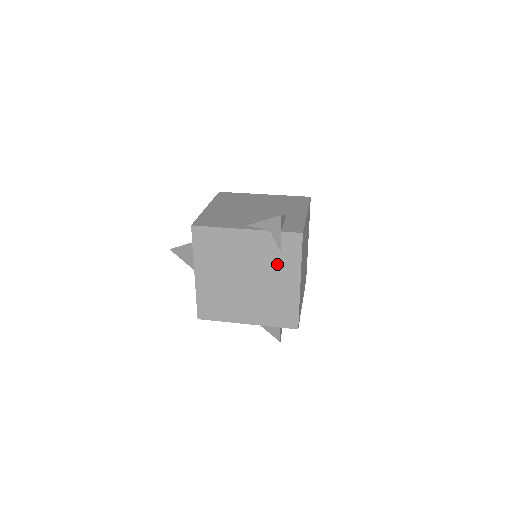
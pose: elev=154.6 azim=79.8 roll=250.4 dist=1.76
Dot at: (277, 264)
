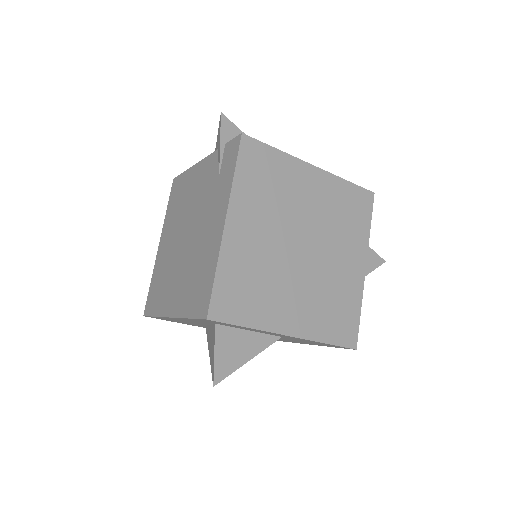
Dot at: (213, 197)
